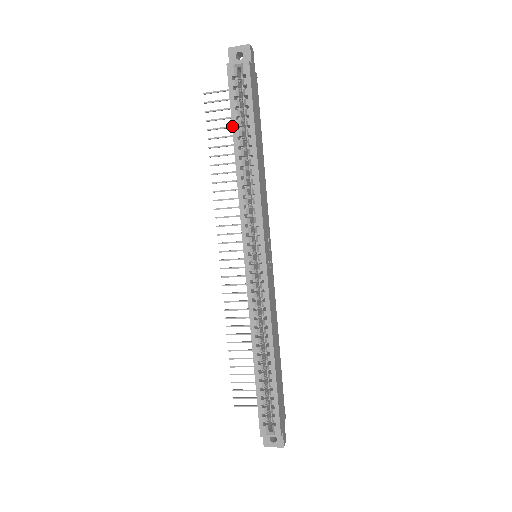
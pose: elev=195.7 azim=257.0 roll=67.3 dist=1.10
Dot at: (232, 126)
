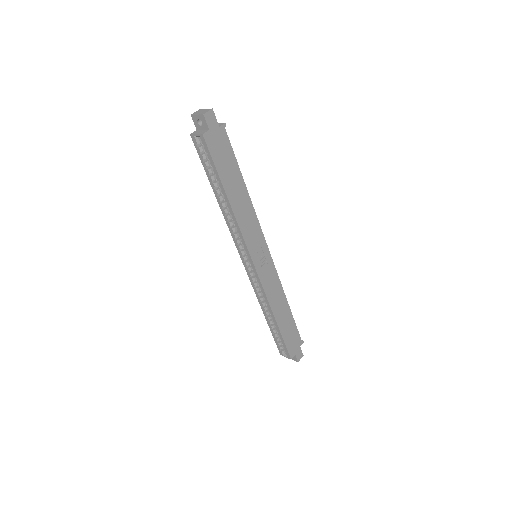
Dot at: (208, 179)
